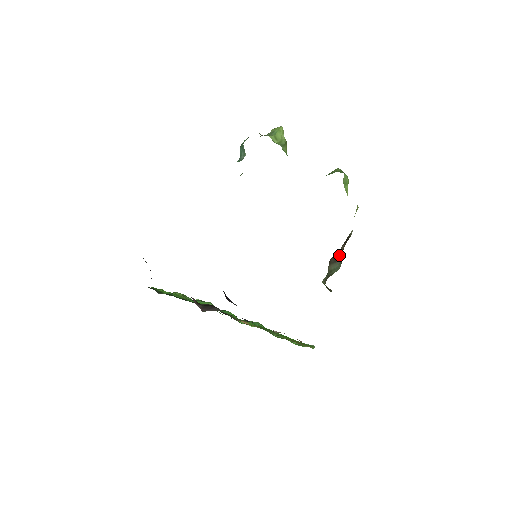
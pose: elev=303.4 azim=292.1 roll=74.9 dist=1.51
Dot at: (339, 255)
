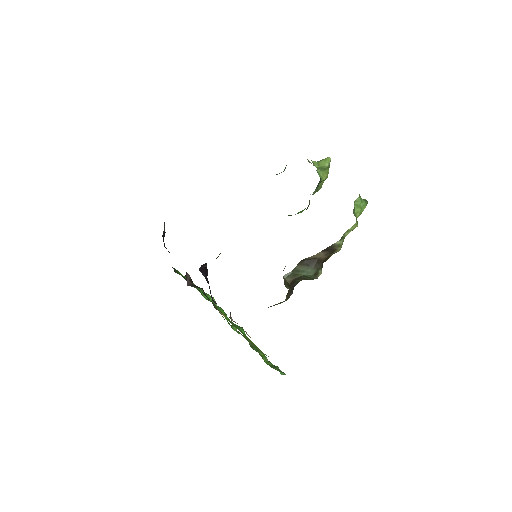
Dot at: (315, 261)
